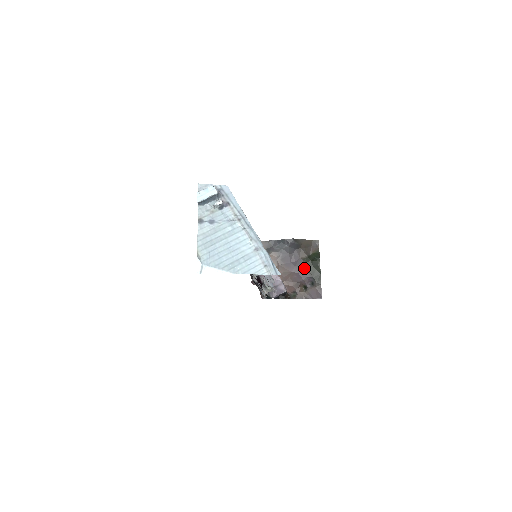
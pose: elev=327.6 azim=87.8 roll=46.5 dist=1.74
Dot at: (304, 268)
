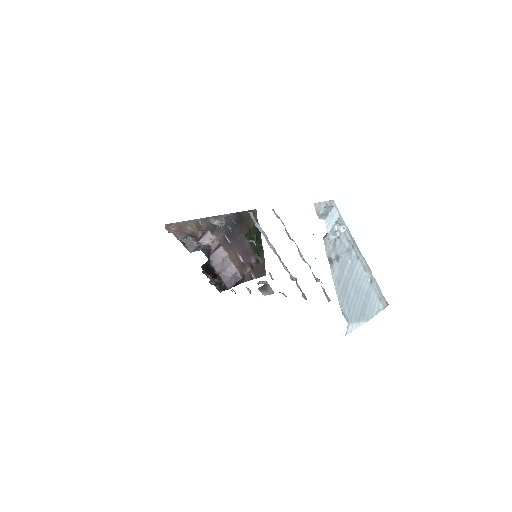
Dot at: (247, 245)
